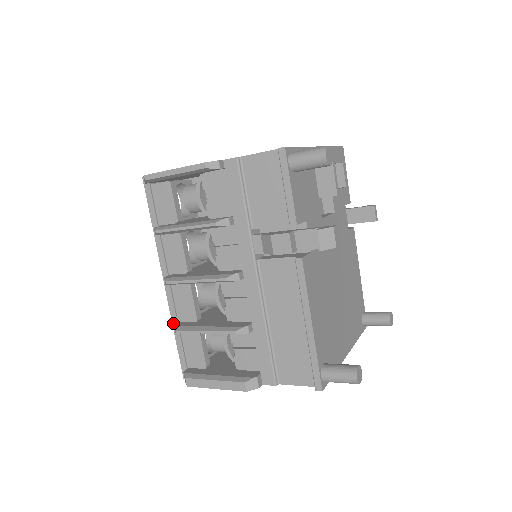
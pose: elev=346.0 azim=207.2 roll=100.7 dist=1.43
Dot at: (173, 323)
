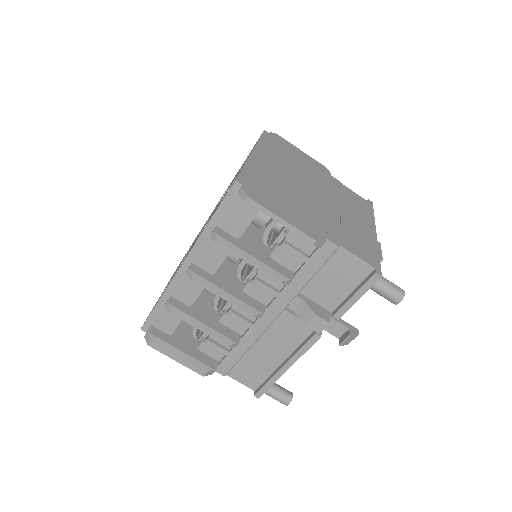
Dot at: (165, 294)
